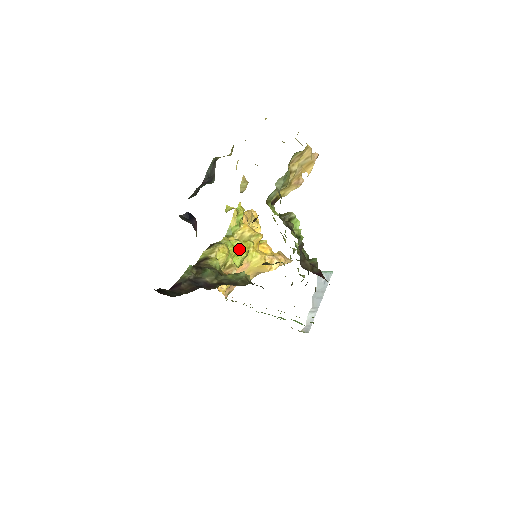
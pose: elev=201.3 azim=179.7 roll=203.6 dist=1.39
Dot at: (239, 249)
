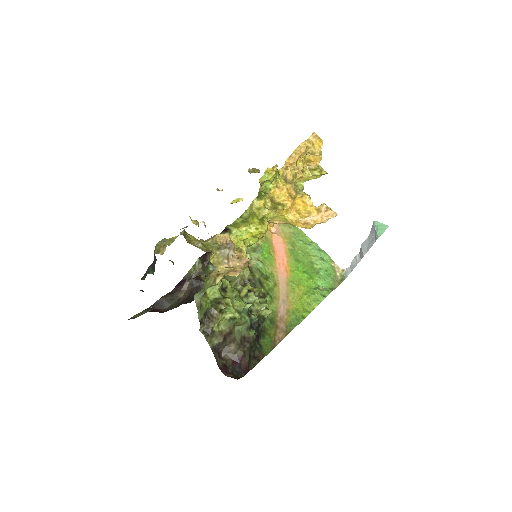
Dot at: (249, 237)
